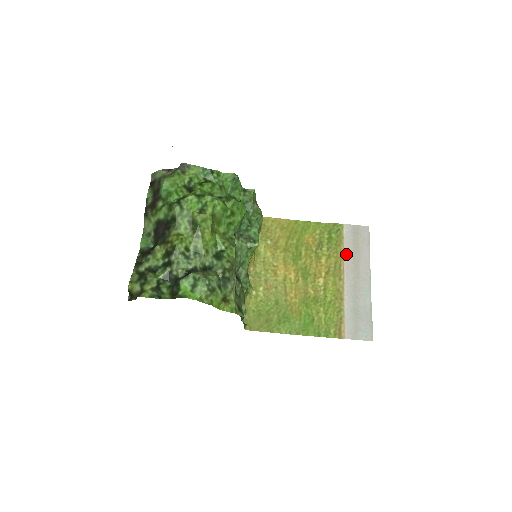
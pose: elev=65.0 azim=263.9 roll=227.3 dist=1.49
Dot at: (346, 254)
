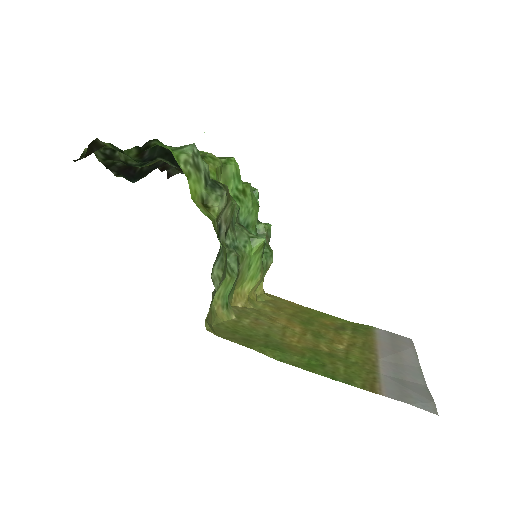
Dot at: (380, 342)
